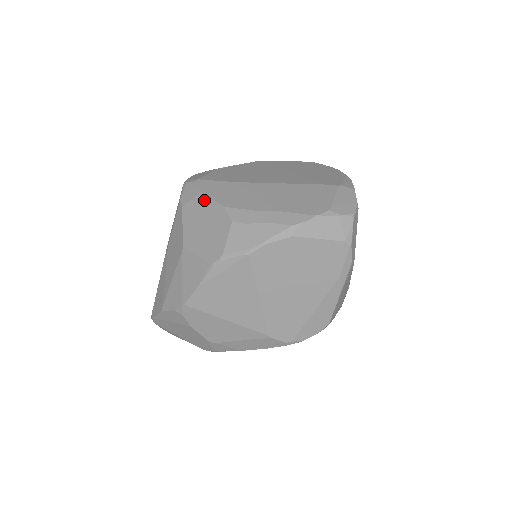
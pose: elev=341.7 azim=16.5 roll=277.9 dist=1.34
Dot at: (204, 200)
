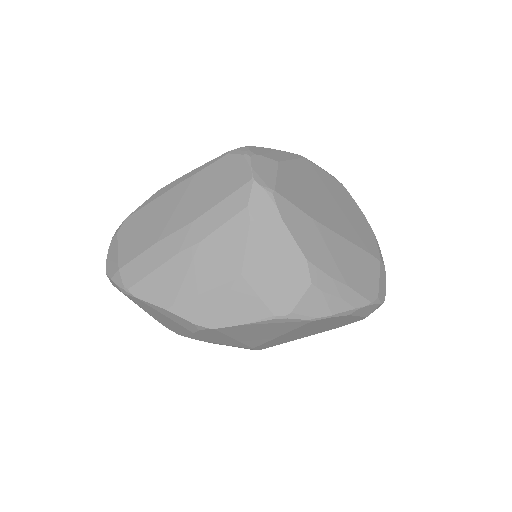
Dot at: (284, 234)
